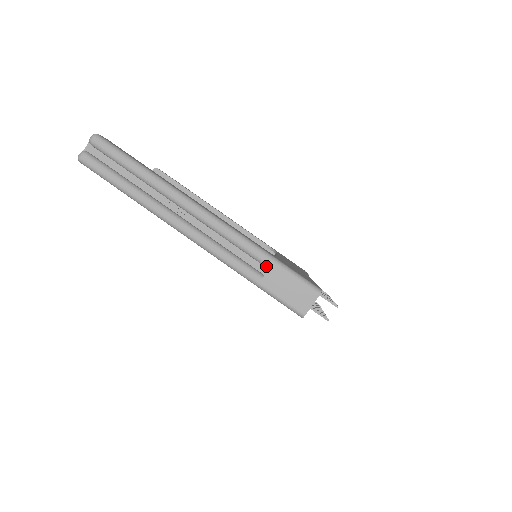
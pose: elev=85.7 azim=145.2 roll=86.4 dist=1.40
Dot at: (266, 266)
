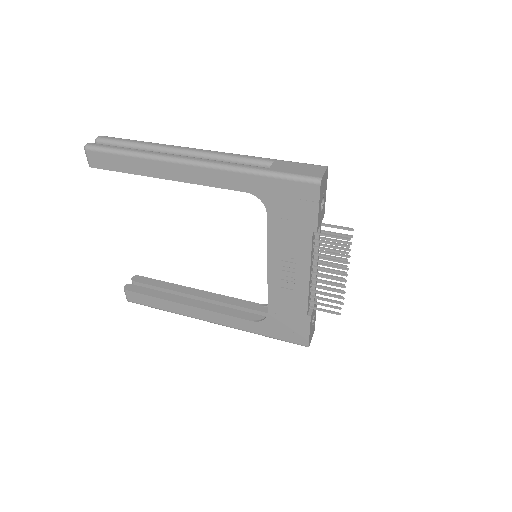
Dot at: (269, 164)
